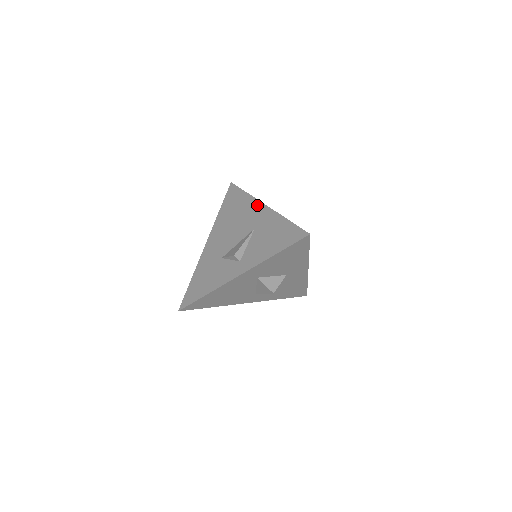
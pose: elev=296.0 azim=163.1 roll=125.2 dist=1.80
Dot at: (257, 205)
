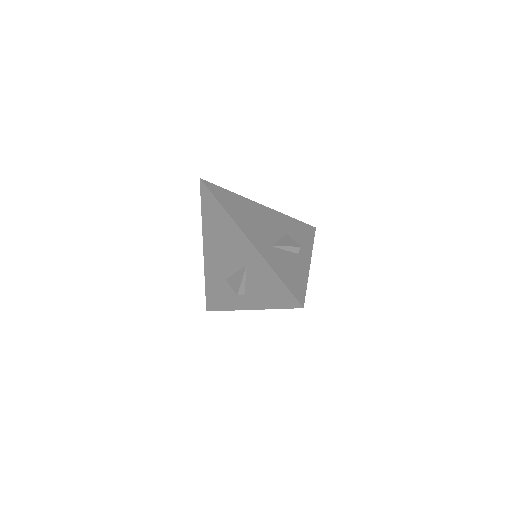
Dot at: (240, 235)
